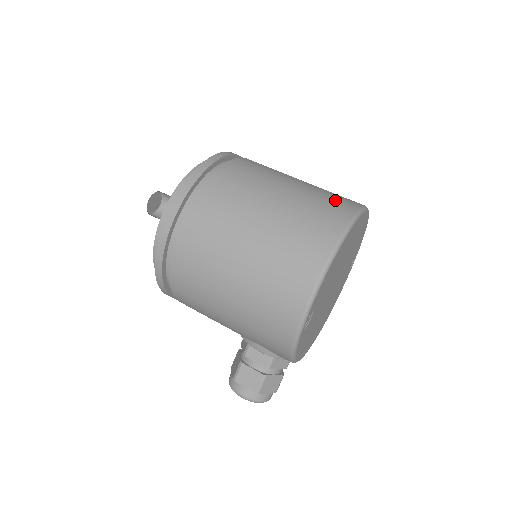
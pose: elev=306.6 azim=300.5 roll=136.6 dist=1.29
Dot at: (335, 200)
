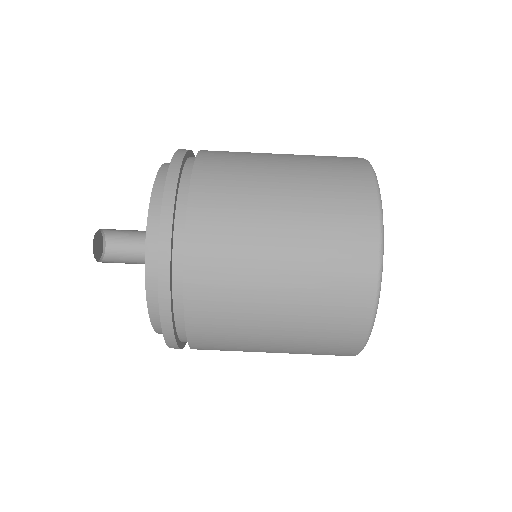
Dot at: (346, 233)
